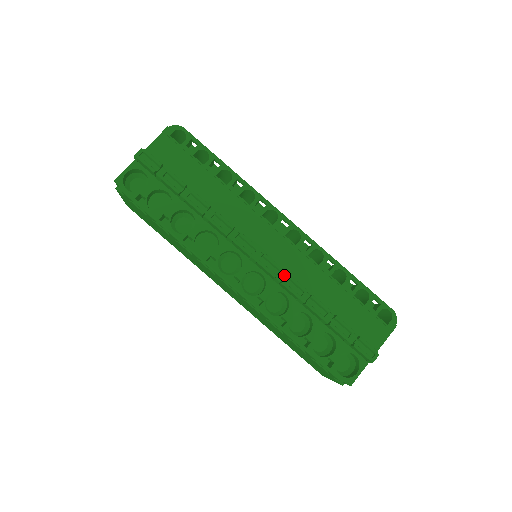
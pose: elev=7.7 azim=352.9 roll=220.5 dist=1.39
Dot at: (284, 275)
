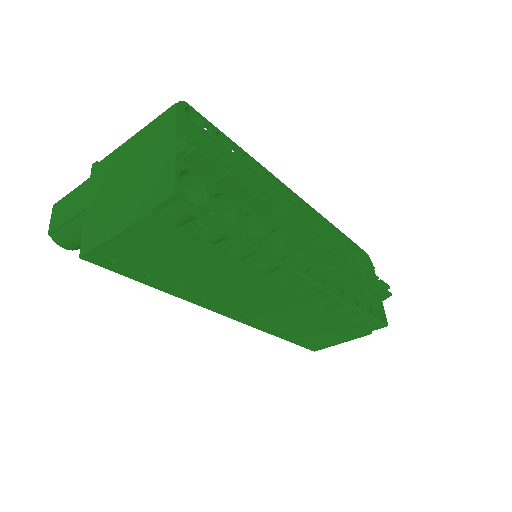
Dot at: (335, 250)
